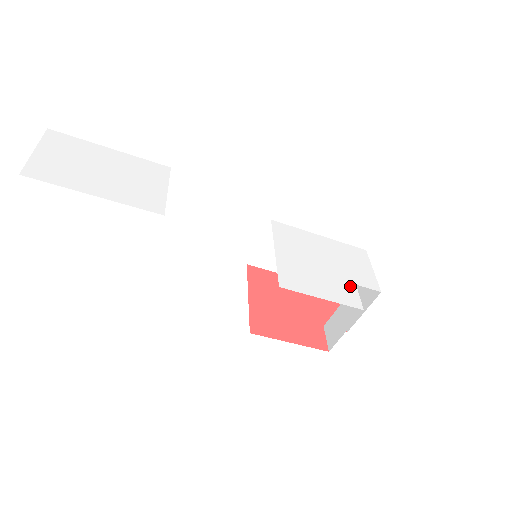
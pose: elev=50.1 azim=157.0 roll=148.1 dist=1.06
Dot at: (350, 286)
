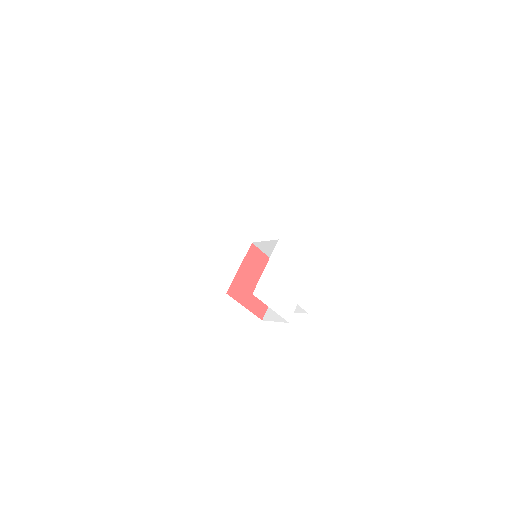
Dot at: (293, 304)
